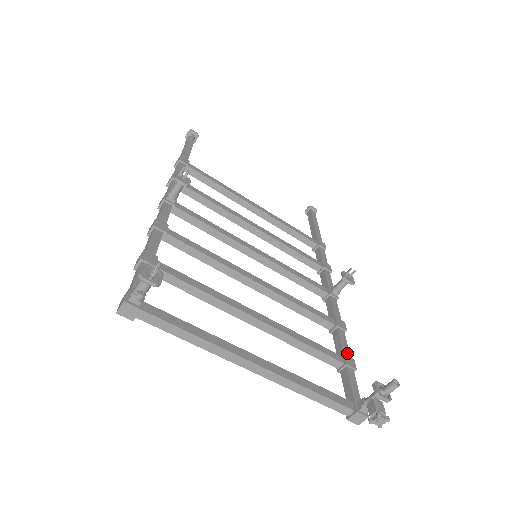
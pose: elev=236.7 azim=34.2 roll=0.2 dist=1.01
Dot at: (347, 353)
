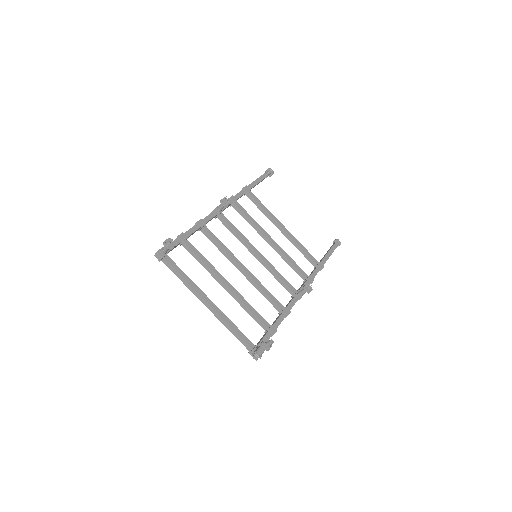
Dot at: (276, 326)
